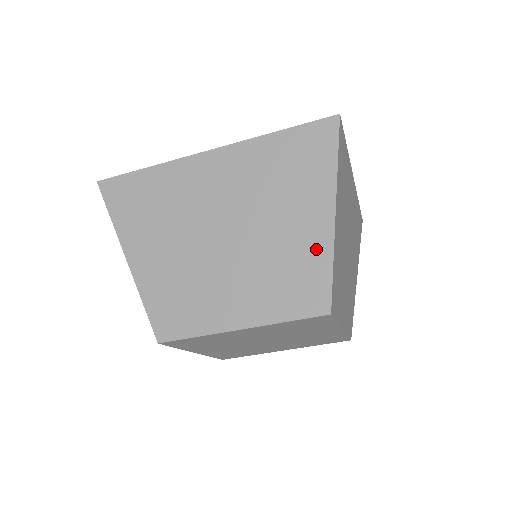
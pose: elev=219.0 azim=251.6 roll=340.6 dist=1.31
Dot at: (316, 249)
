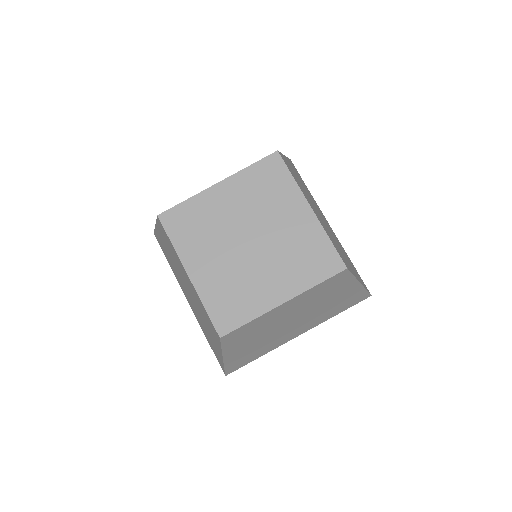
Dot at: occluded
